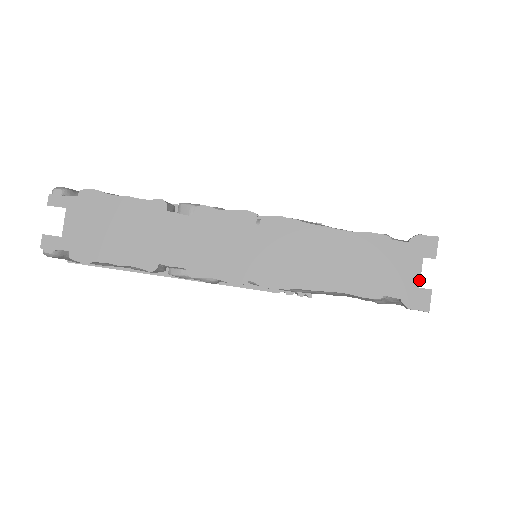
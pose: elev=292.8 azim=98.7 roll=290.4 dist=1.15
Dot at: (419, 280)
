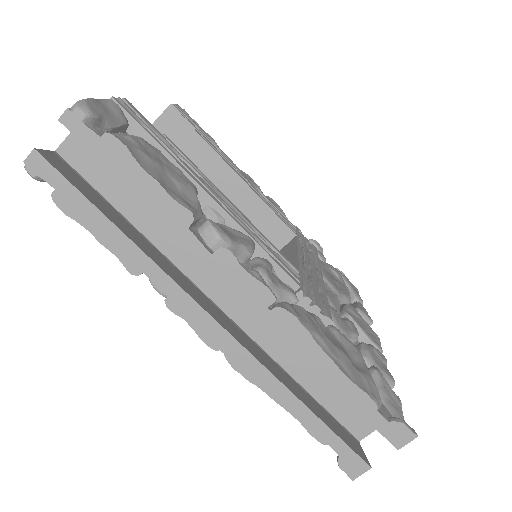
Dot at: (371, 432)
